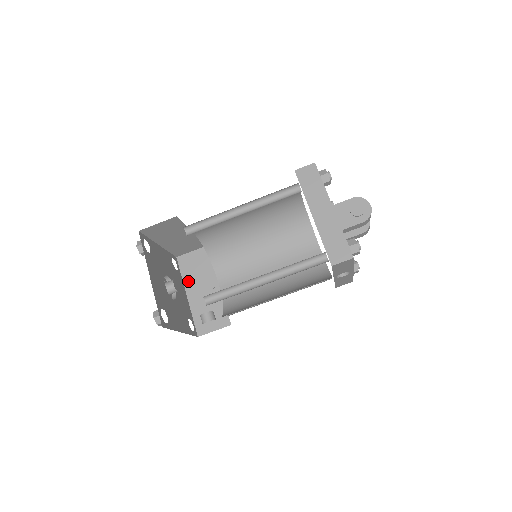
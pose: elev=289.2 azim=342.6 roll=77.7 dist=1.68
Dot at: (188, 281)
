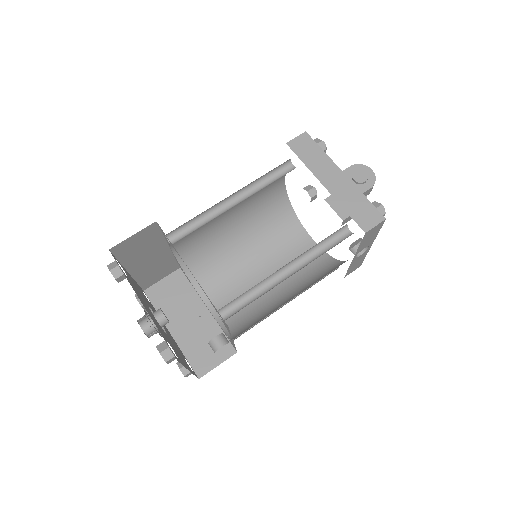
Dot at: (167, 315)
